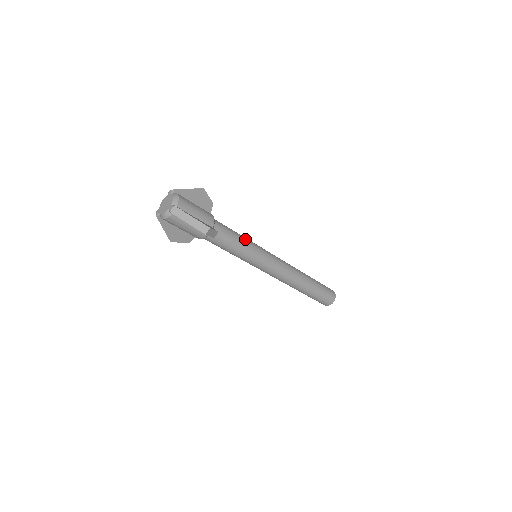
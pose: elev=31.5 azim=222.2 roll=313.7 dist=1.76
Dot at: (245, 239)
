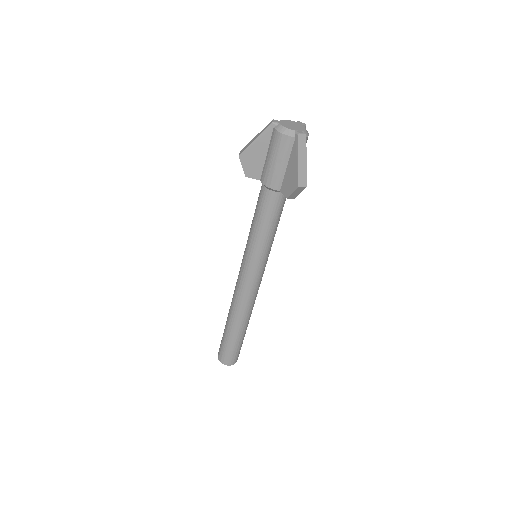
Dot at: occluded
